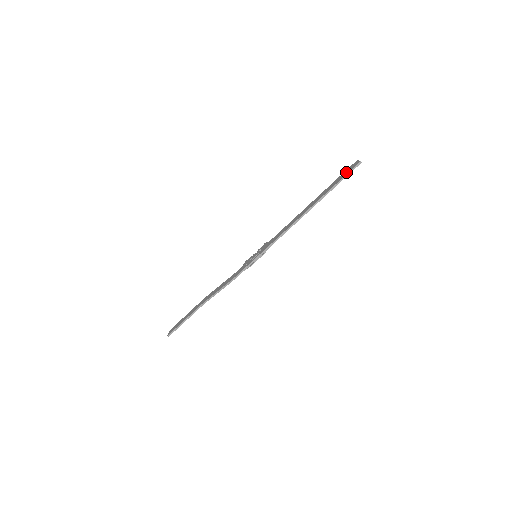
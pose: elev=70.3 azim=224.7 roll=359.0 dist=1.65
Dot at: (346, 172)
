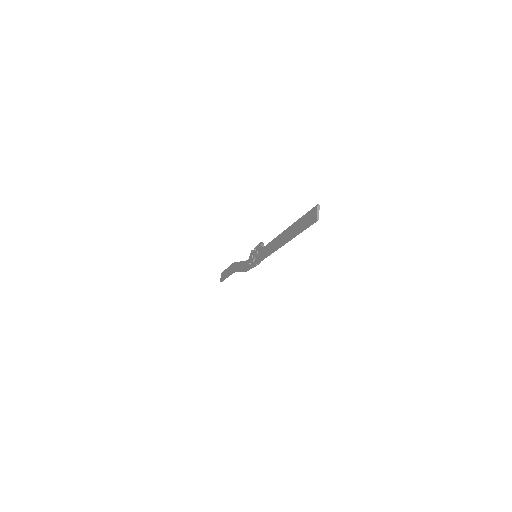
Dot at: (307, 220)
